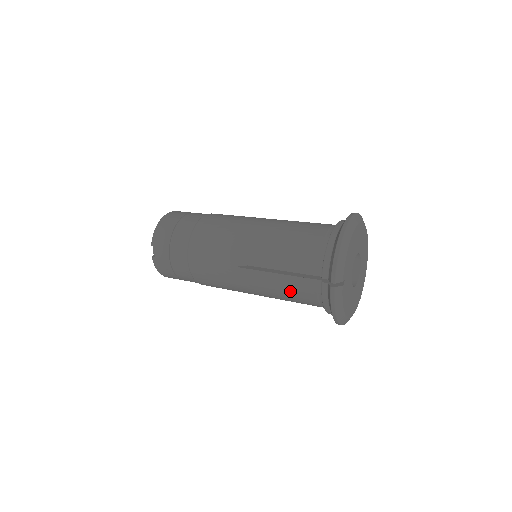
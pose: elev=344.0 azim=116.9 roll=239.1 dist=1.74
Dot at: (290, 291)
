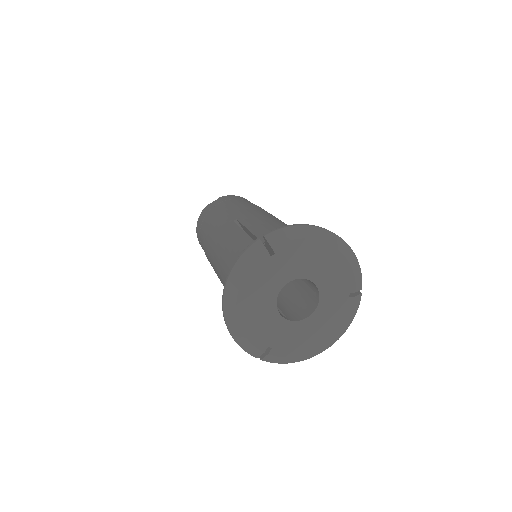
Dot at: occluded
